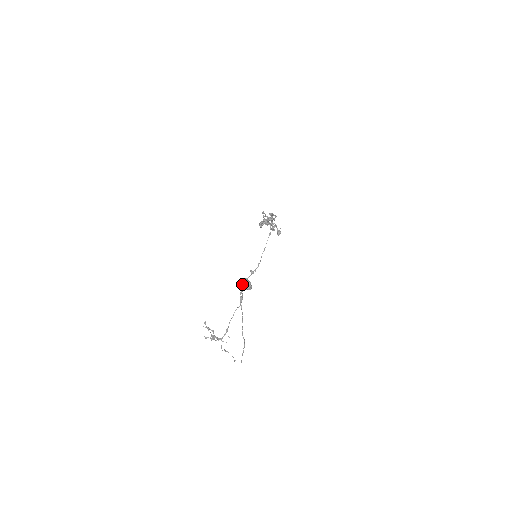
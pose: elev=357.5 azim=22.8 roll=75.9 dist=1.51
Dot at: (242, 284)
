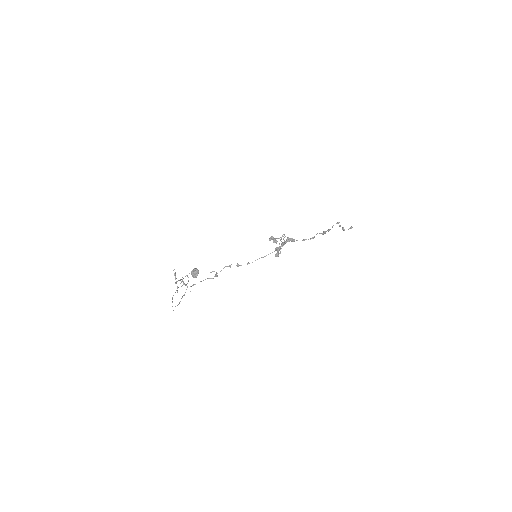
Dot at: (193, 270)
